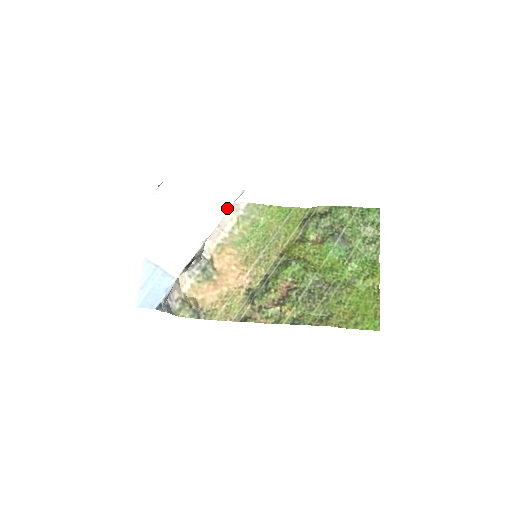
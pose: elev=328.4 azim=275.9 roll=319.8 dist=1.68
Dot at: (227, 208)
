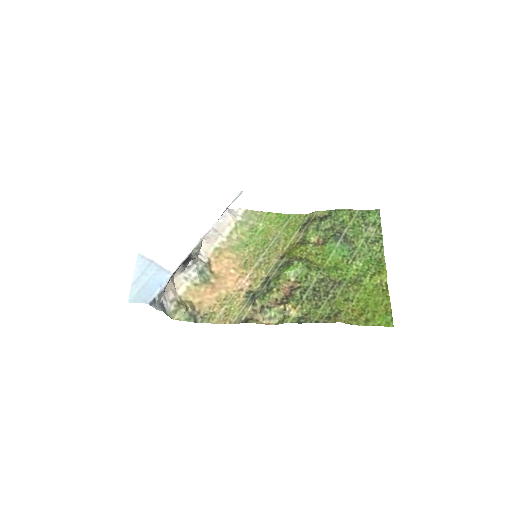
Dot at: (225, 207)
